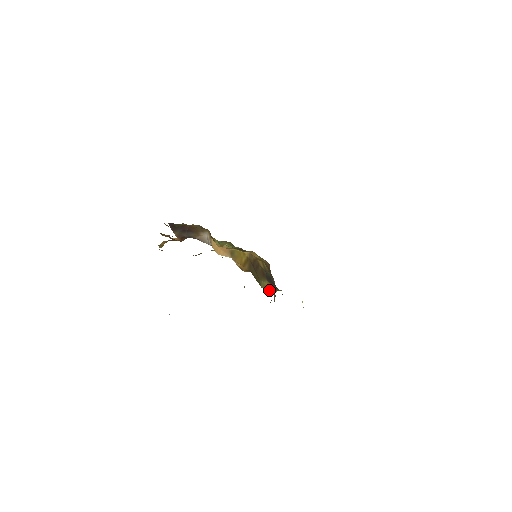
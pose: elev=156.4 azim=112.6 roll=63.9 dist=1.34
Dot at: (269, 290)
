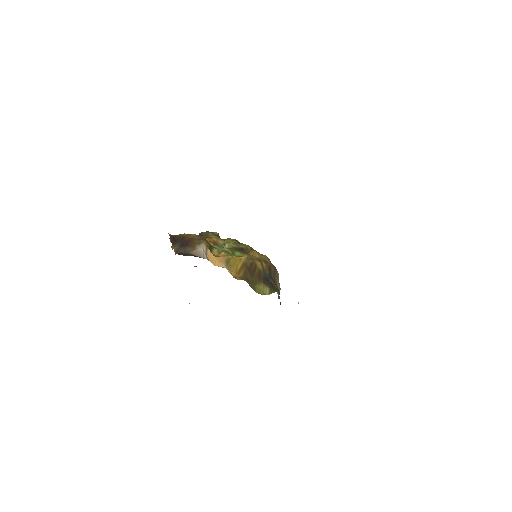
Dot at: (264, 293)
